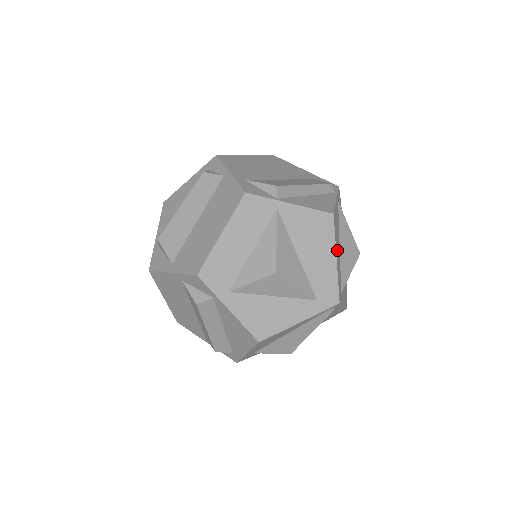
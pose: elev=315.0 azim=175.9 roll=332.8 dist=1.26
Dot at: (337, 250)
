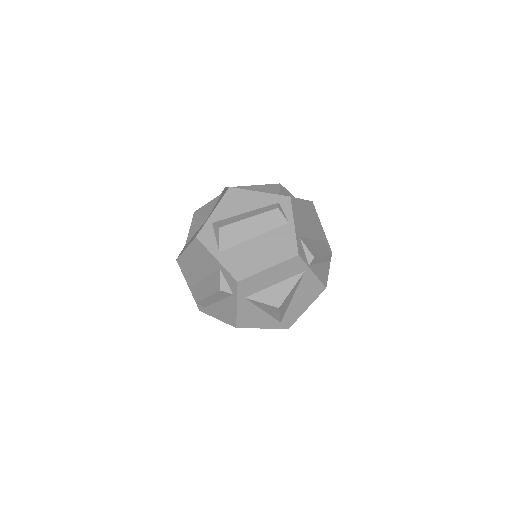
Dot at: occluded
